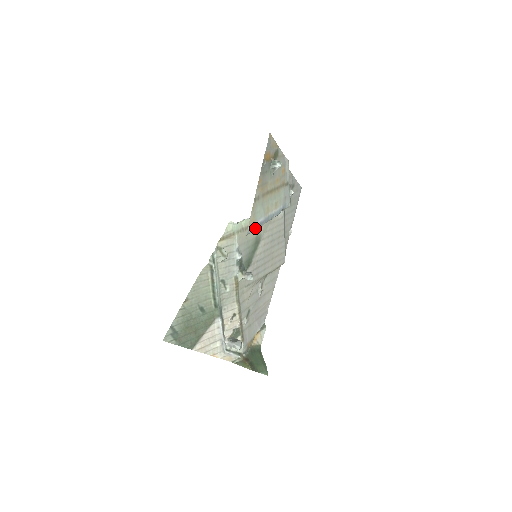
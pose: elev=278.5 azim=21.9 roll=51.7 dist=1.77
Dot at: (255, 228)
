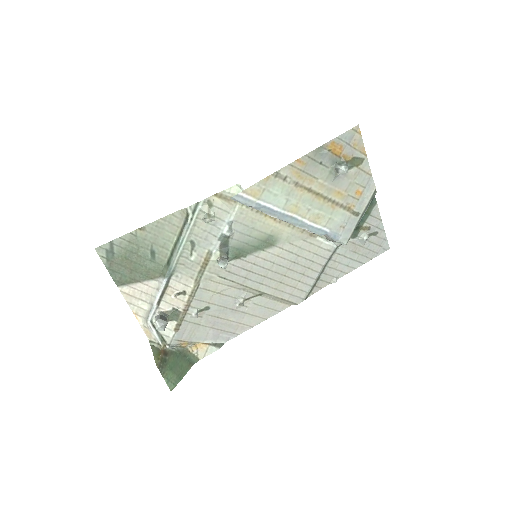
Dot at: (254, 205)
